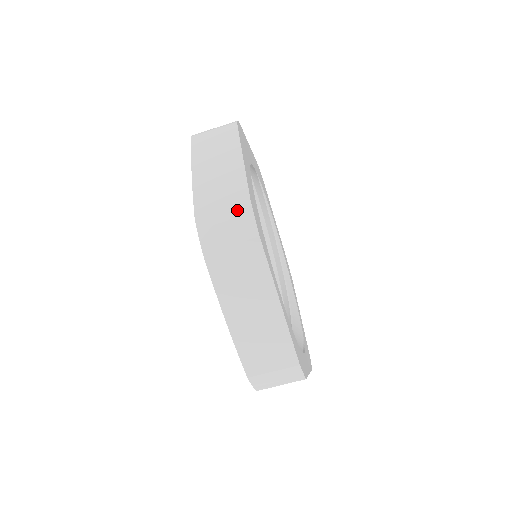
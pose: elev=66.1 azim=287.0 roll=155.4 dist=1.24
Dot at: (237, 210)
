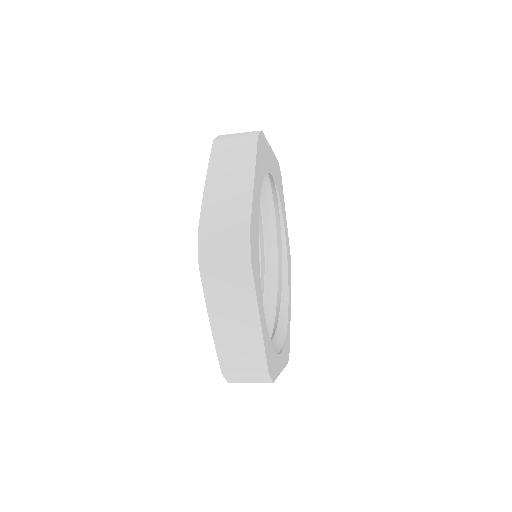
Dot at: (236, 235)
